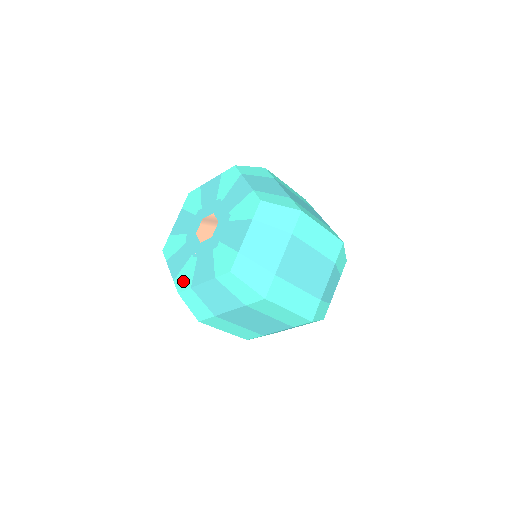
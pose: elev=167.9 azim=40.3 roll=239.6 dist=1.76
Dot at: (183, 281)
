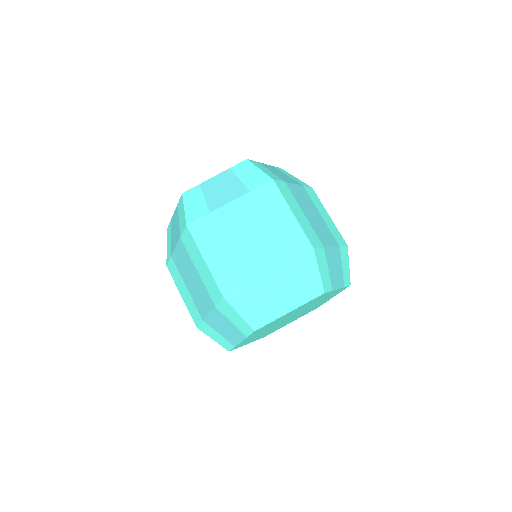
Dot at: occluded
